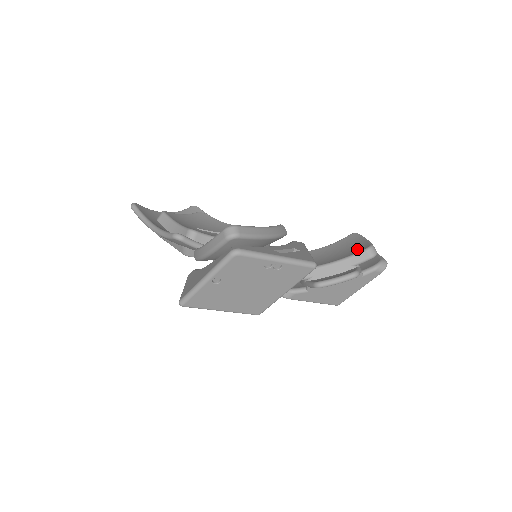
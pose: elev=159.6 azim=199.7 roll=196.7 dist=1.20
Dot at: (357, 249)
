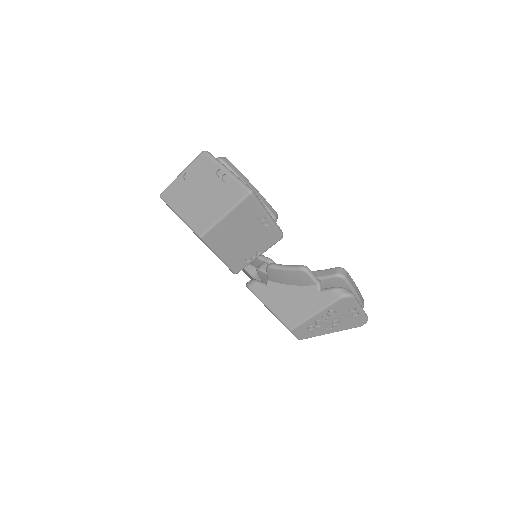
Dot at: occluded
